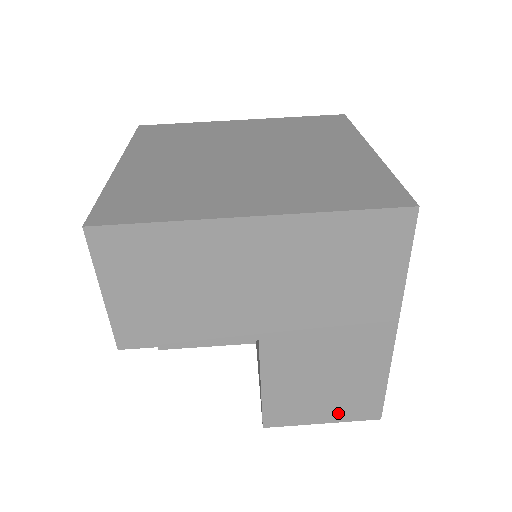
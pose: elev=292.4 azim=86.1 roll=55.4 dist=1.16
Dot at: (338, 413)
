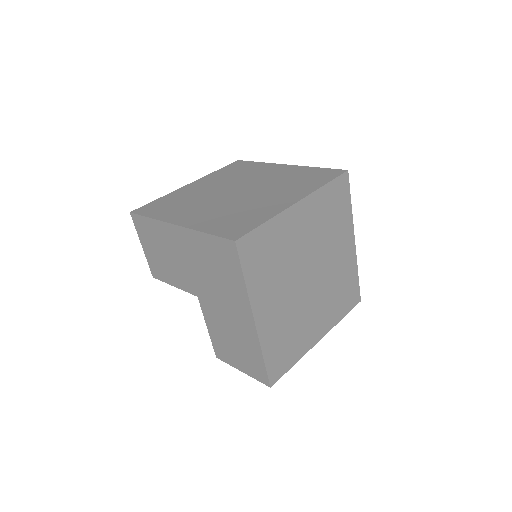
Dot at: (247, 368)
